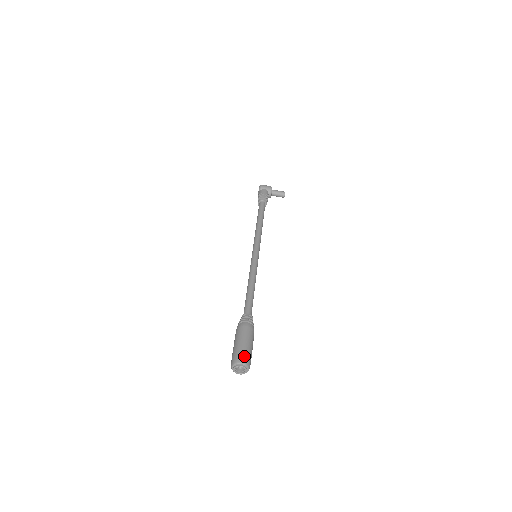
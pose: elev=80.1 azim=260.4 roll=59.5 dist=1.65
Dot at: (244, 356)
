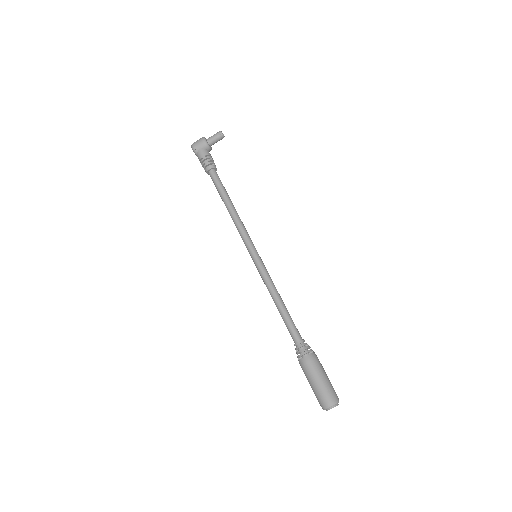
Dot at: (327, 398)
